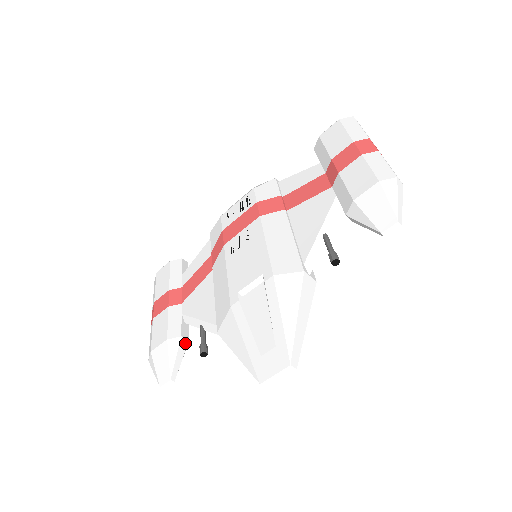
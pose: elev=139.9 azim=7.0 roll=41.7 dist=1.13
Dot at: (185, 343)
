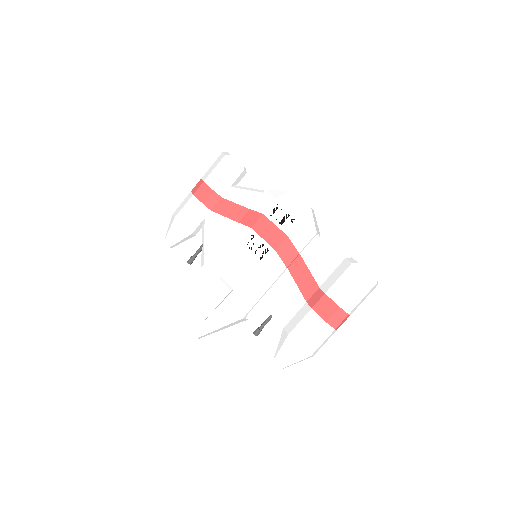
Dot at: (192, 236)
